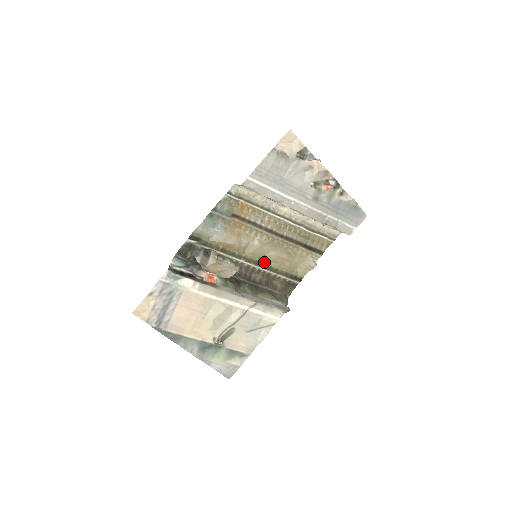
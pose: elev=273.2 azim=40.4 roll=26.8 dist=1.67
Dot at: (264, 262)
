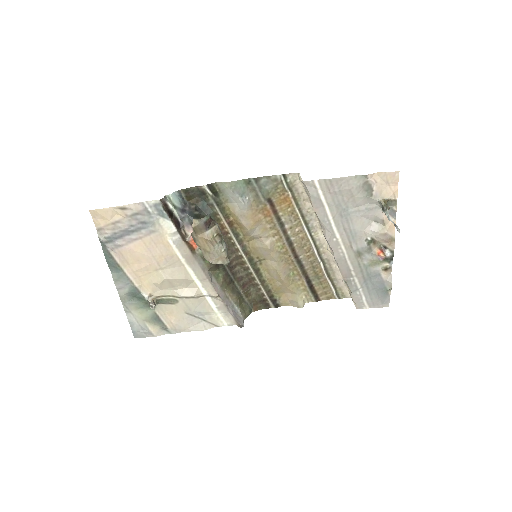
Dot at: (259, 265)
